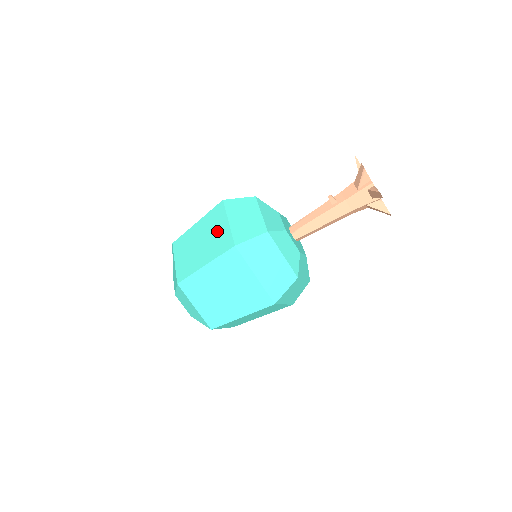
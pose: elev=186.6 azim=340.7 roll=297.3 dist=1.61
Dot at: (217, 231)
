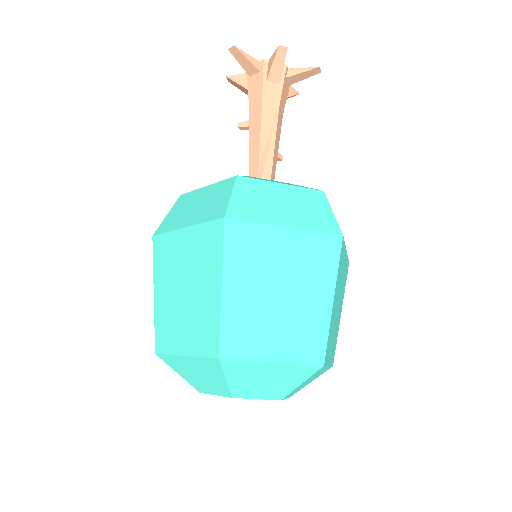
Dot at: occluded
